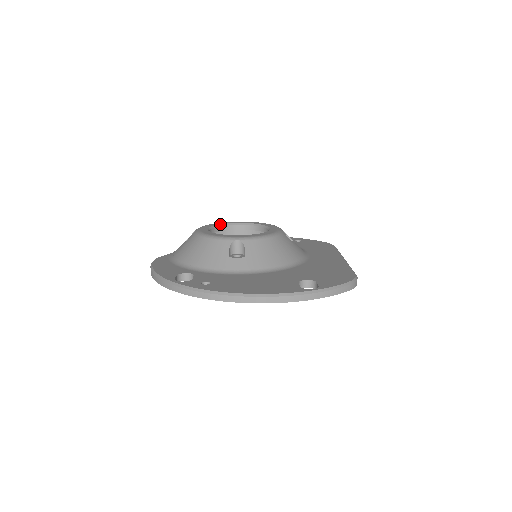
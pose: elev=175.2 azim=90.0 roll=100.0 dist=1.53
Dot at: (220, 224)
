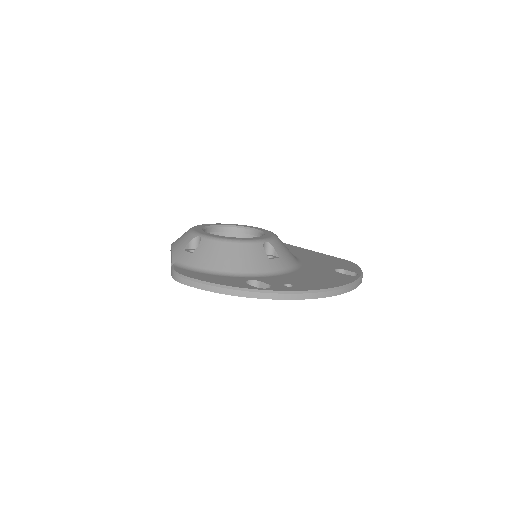
Dot at: (202, 228)
